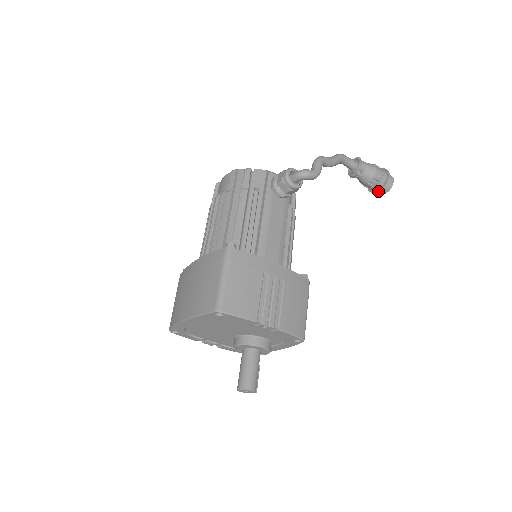
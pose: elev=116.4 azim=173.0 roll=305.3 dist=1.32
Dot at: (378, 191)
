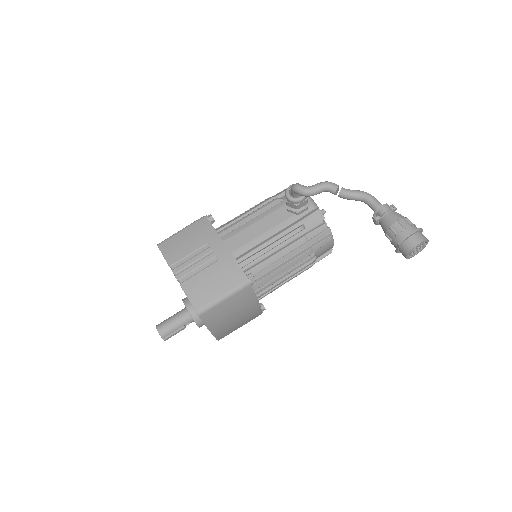
Dot at: (398, 249)
